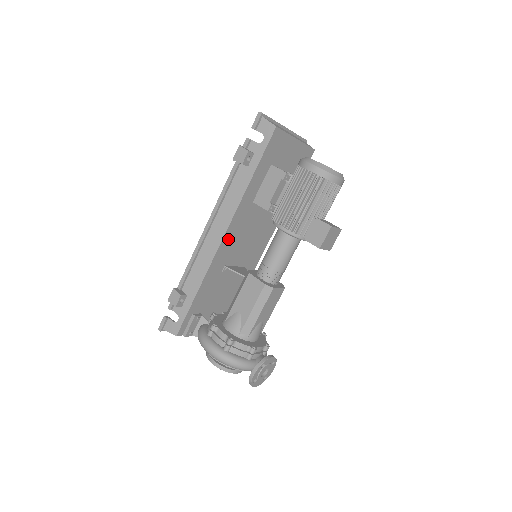
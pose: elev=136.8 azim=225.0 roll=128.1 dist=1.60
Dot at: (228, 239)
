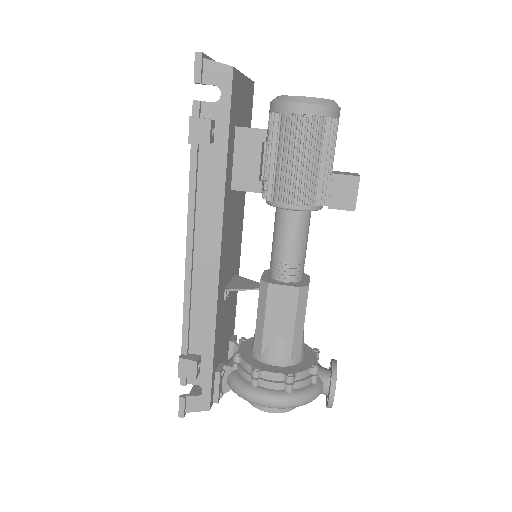
Dot at: (222, 255)
